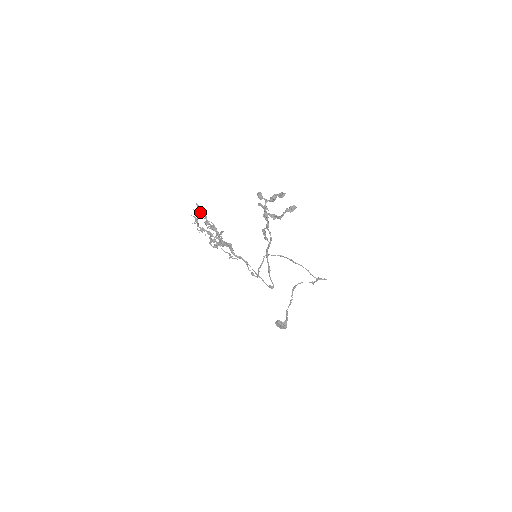
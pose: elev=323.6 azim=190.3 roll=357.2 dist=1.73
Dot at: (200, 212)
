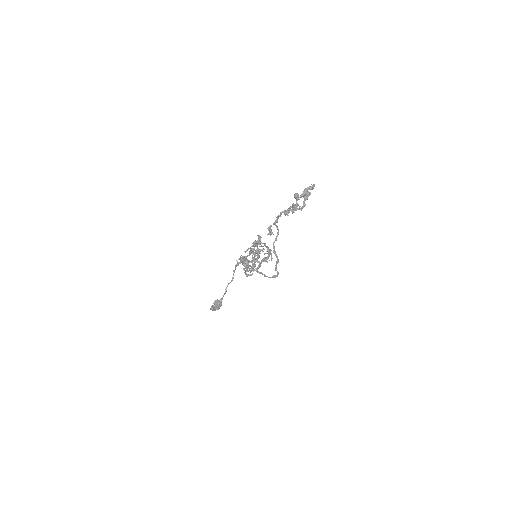
Dot at: (256, 242)
